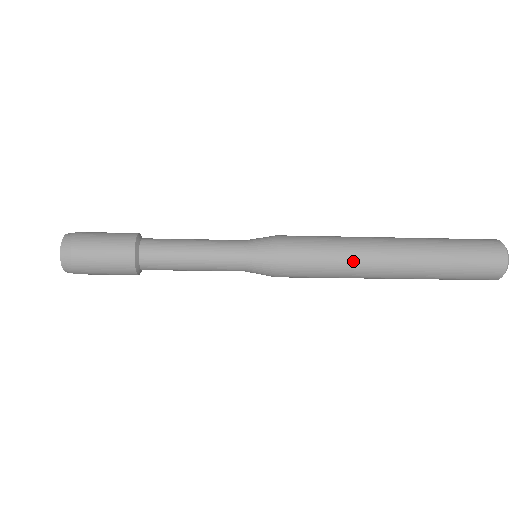
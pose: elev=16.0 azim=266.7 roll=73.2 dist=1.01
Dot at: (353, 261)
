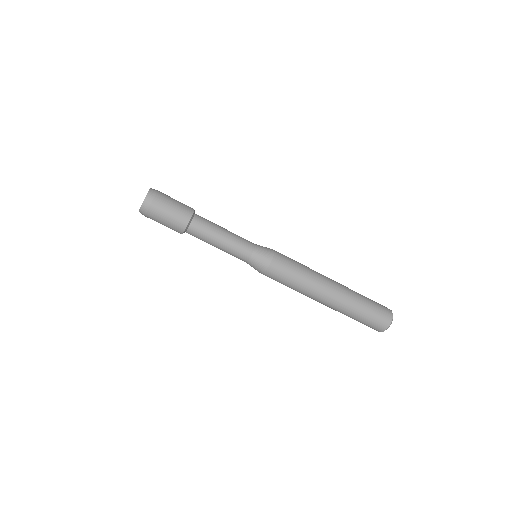
Dot at: (313, 270)
